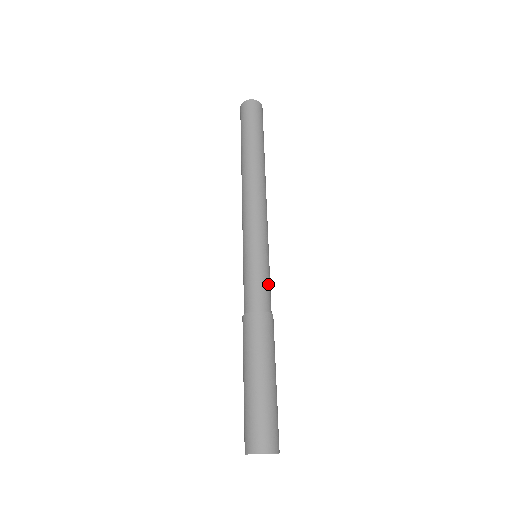
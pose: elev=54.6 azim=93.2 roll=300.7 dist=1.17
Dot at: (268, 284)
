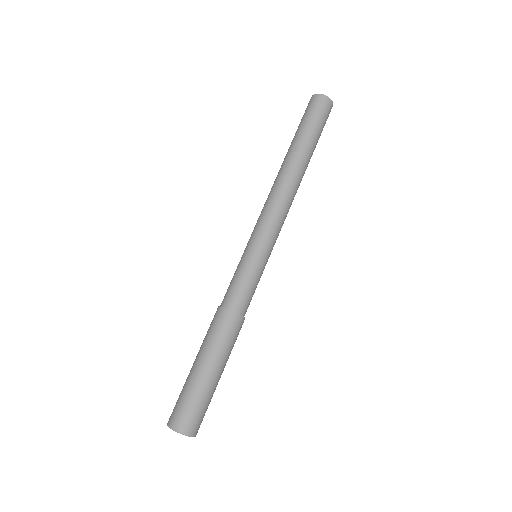
Dot at: (253, 288)
